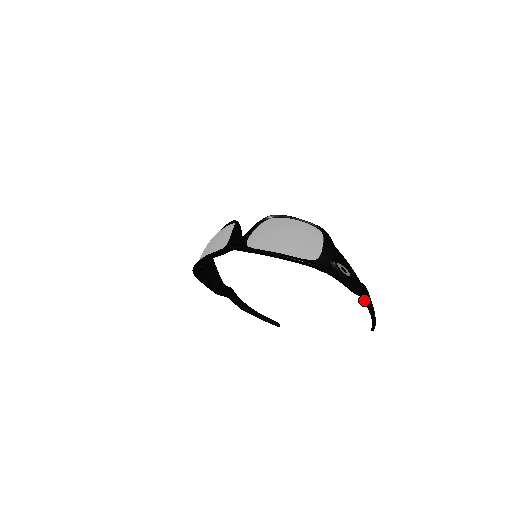
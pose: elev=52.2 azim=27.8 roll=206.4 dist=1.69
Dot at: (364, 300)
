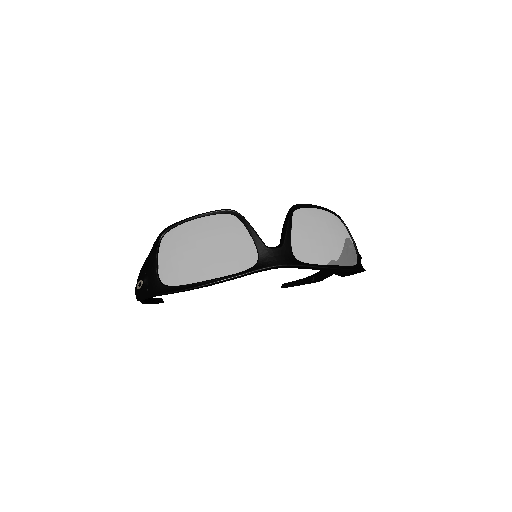
Dot at: (329, 275)
